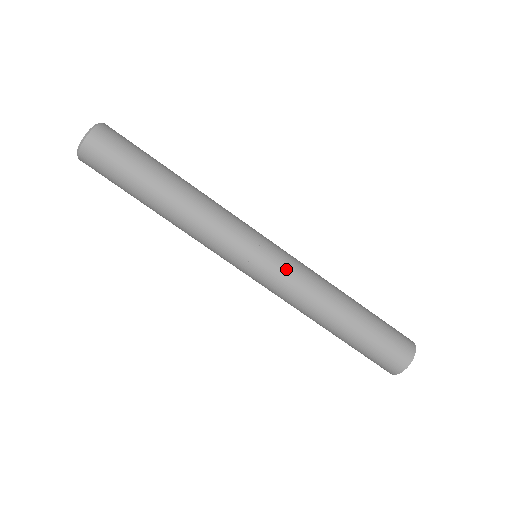
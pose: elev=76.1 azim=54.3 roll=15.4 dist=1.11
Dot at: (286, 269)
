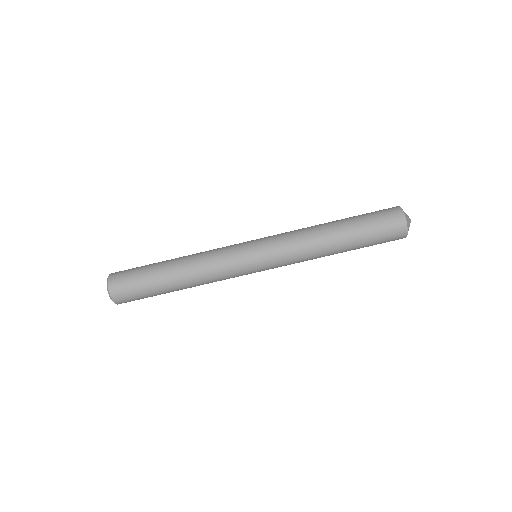
Dot at: (278, 252)
